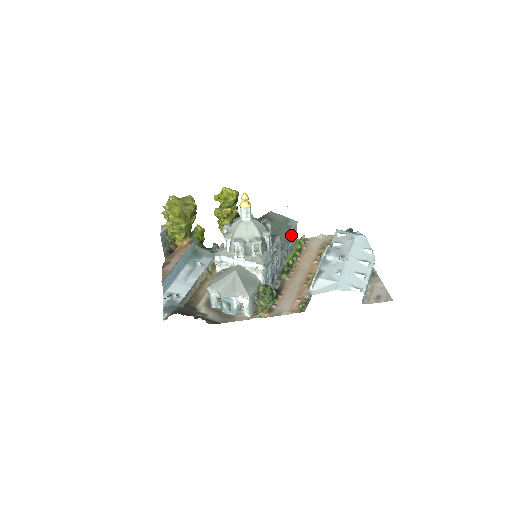
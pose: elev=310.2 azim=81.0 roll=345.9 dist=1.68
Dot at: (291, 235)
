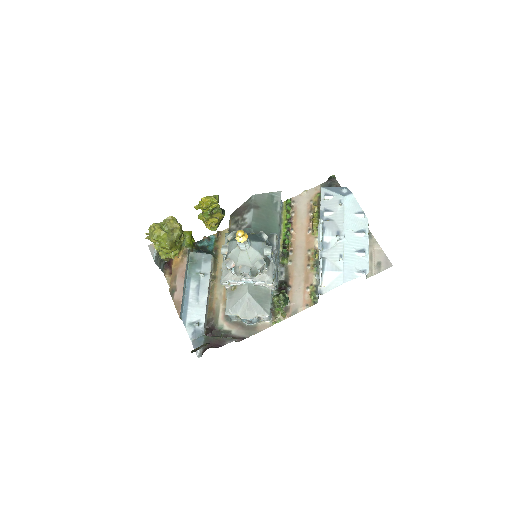
Dot at: occluded
